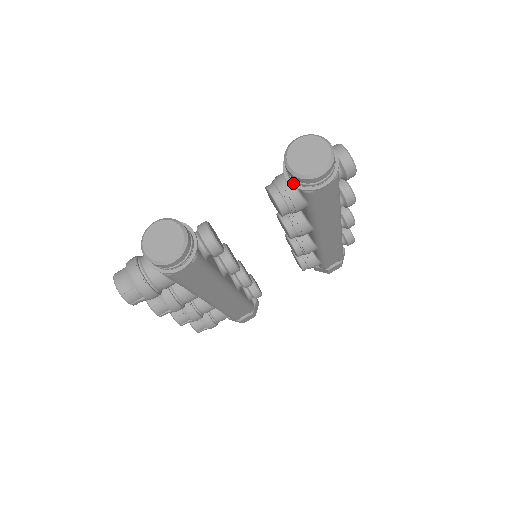
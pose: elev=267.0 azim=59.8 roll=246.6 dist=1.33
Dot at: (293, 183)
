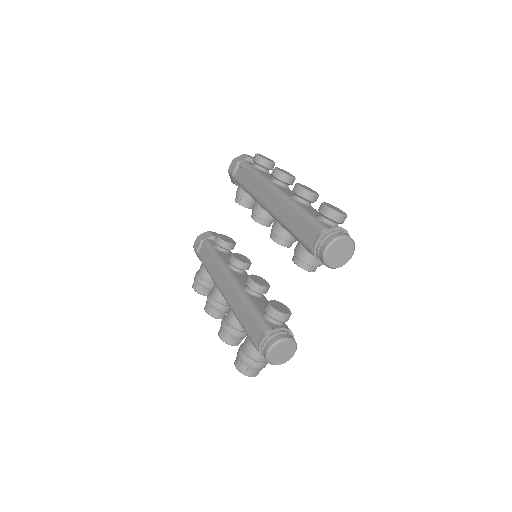
Dot at: occluded
